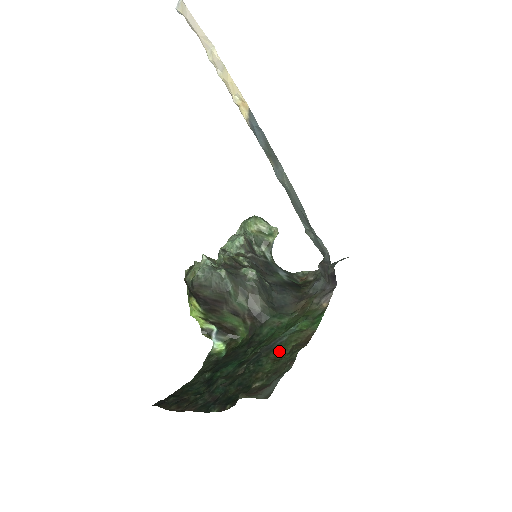
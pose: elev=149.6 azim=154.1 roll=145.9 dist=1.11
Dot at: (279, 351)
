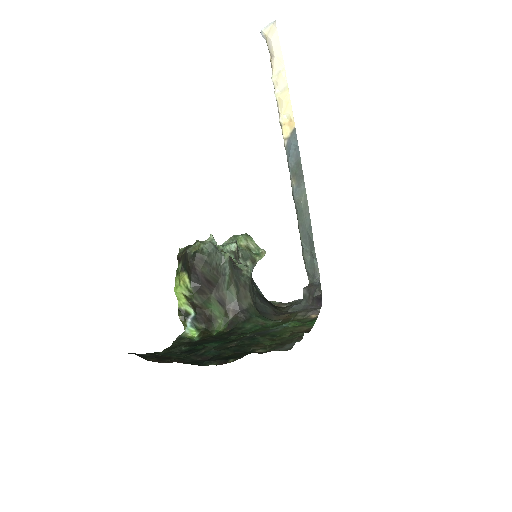
Dot at: (275, 335)
